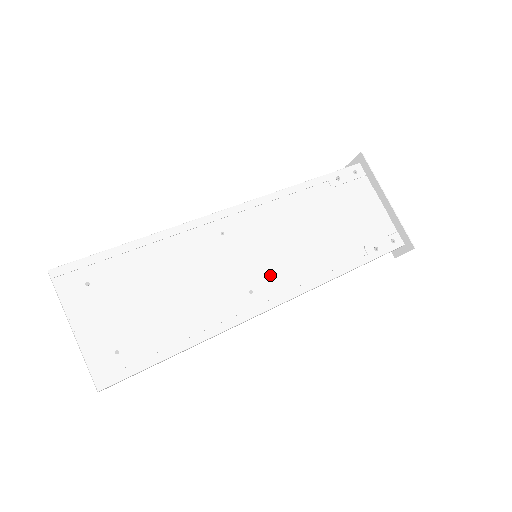
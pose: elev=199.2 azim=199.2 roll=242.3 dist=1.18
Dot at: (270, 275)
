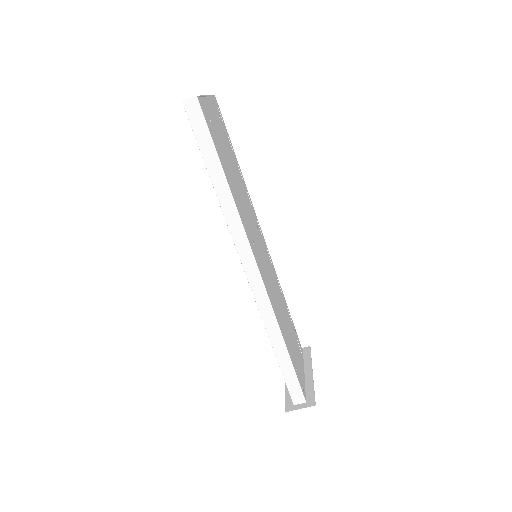
Dot at: (261, 262)
